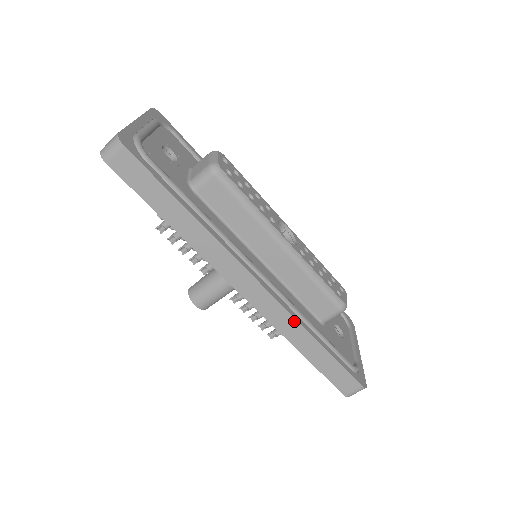
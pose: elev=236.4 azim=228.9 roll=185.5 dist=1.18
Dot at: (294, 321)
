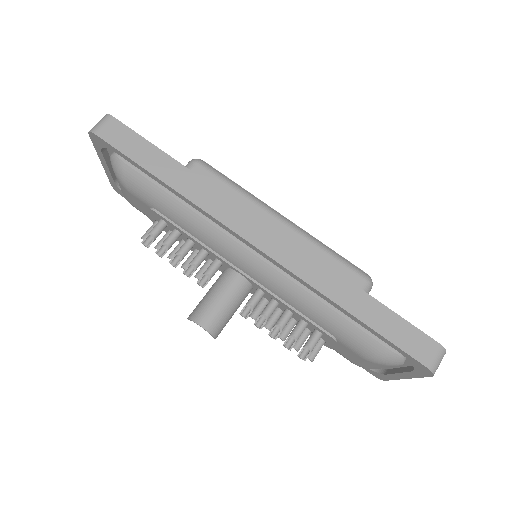
Dot at: (323, 266)
